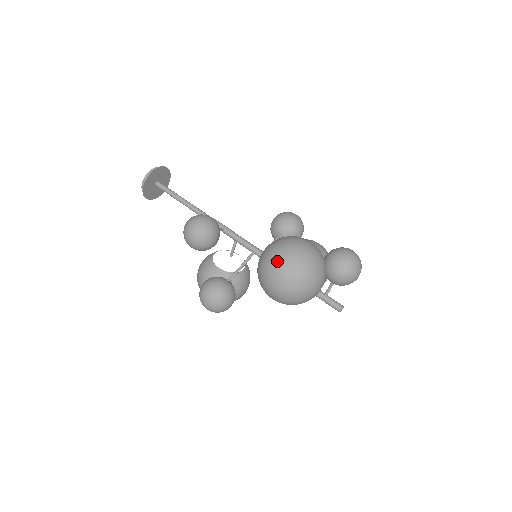
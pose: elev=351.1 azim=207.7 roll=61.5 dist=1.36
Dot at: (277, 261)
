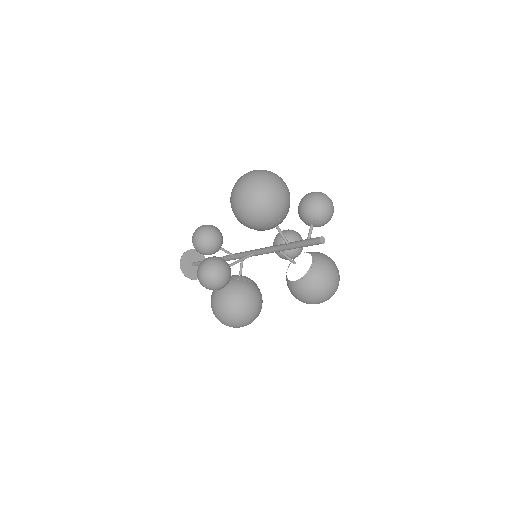
Dot at: (239, 178)
